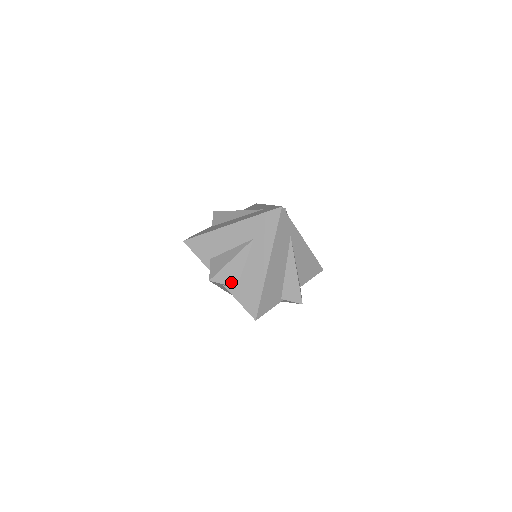
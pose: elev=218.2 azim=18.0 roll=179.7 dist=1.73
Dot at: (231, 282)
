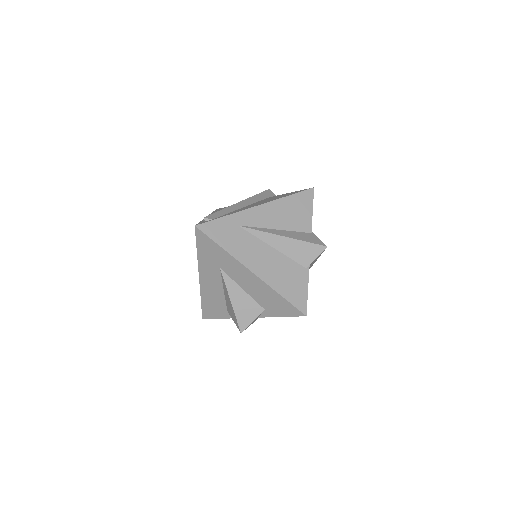
Dot at: (255, 313)
